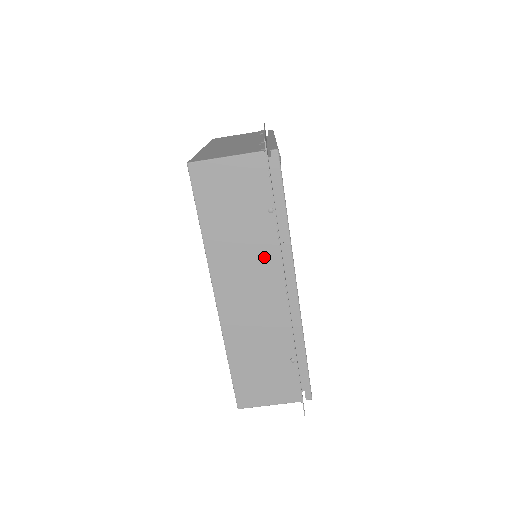
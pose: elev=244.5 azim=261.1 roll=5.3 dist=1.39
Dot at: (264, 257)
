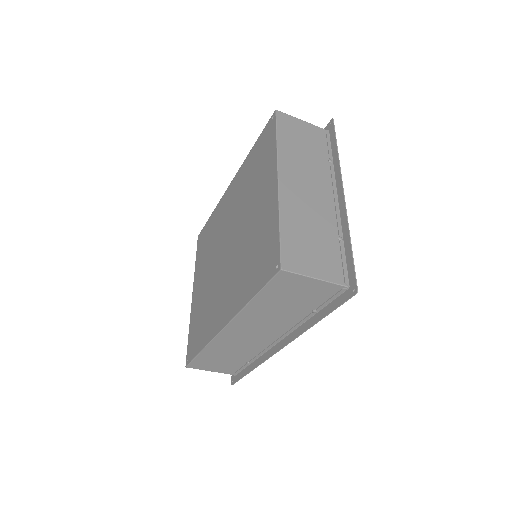
Dot at: (283, 325)
